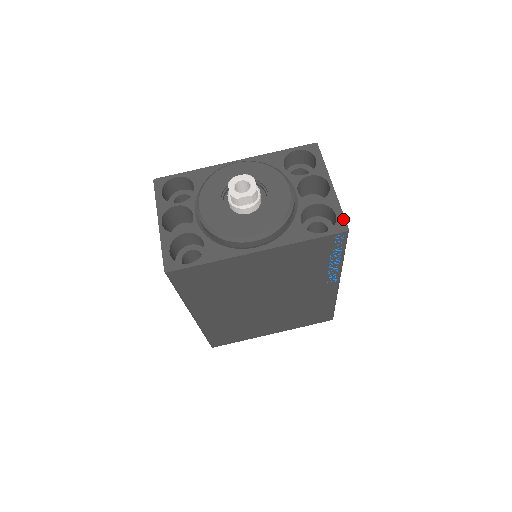
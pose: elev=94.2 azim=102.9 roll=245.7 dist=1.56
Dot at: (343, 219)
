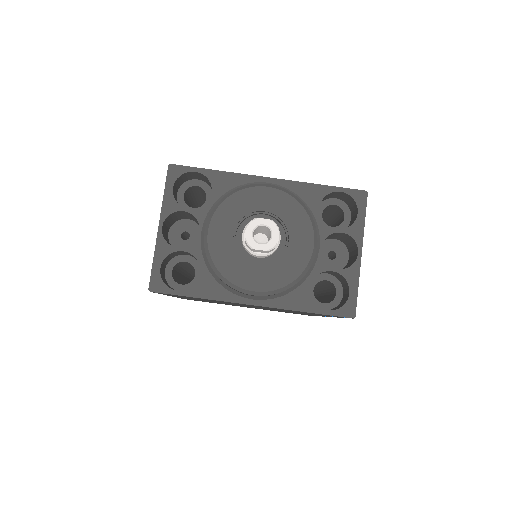
Dot at: (354, 302)
